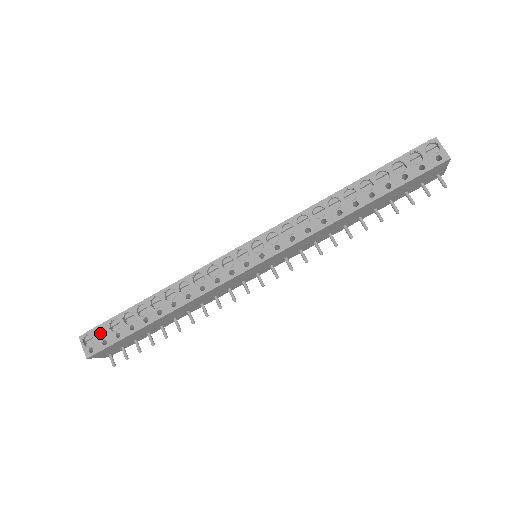
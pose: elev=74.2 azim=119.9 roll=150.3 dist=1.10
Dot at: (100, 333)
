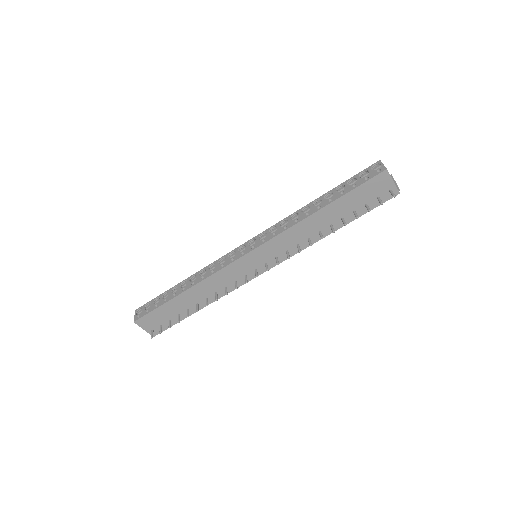
Dot at: occluded
